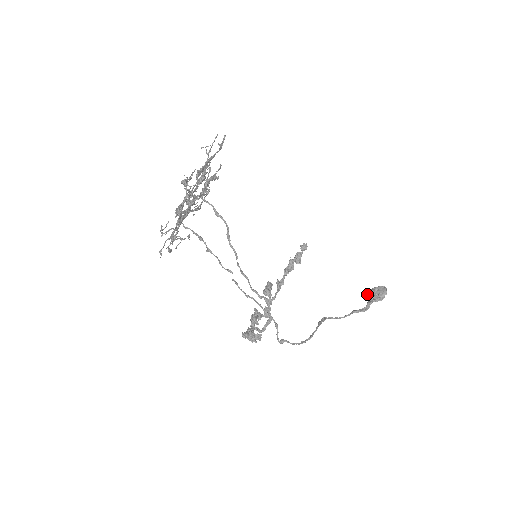
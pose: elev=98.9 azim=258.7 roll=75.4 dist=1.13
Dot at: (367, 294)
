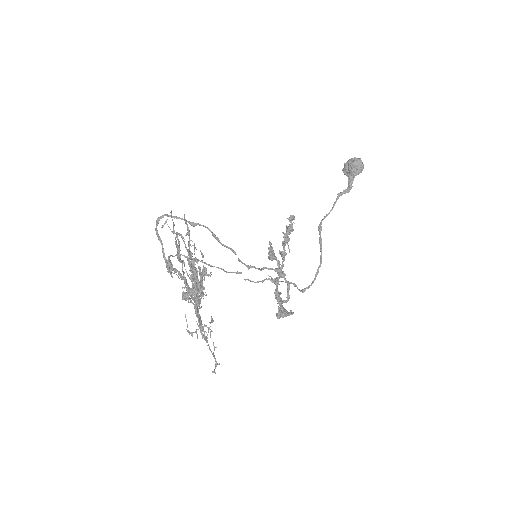
Dot at: (344, 170)
